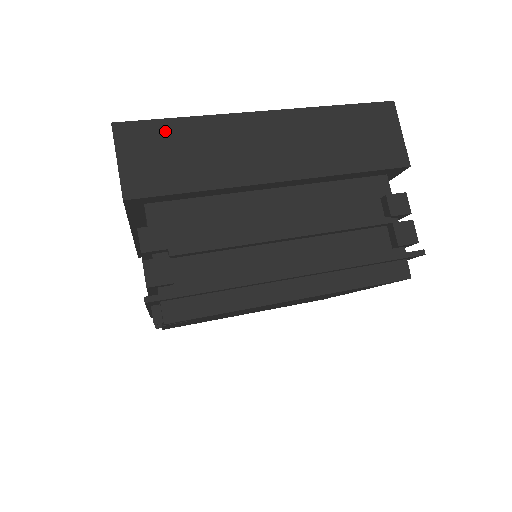
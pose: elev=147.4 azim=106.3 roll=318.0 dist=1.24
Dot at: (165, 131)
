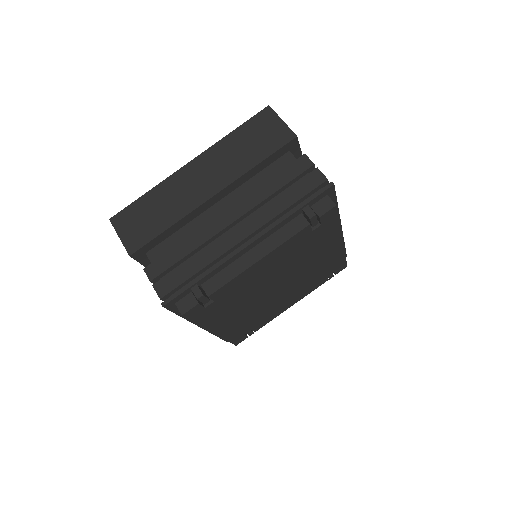
Dot at: occluded
